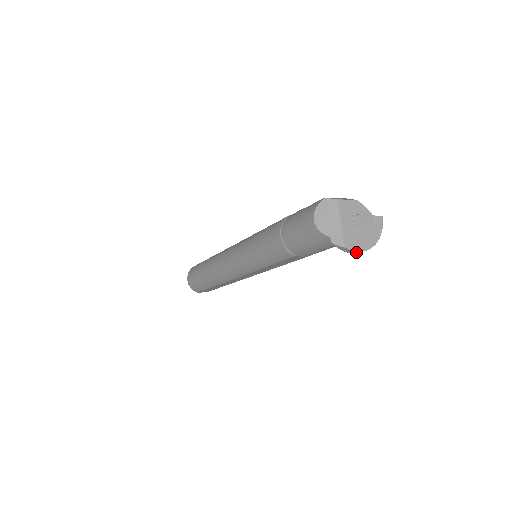
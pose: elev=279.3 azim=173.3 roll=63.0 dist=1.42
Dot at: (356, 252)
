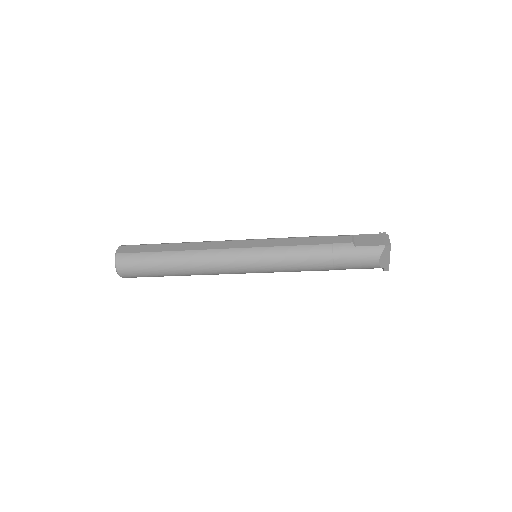
Dot at: occluded
